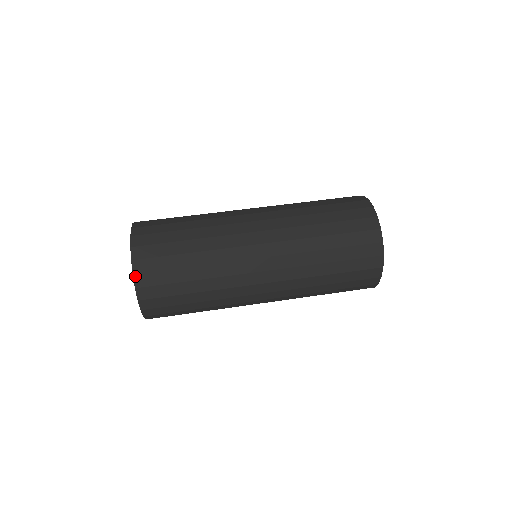
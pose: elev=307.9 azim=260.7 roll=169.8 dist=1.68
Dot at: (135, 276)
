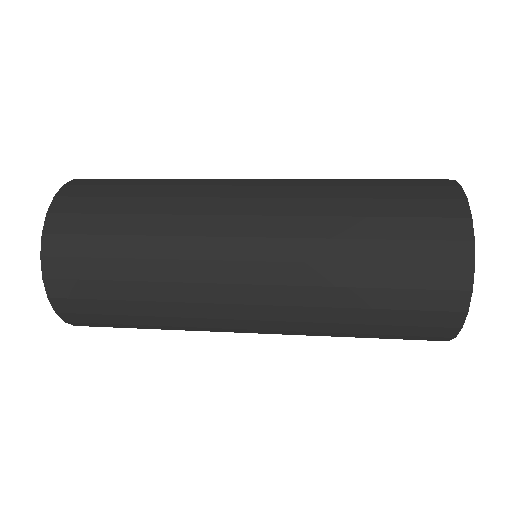
Dot at: (65, 187)
